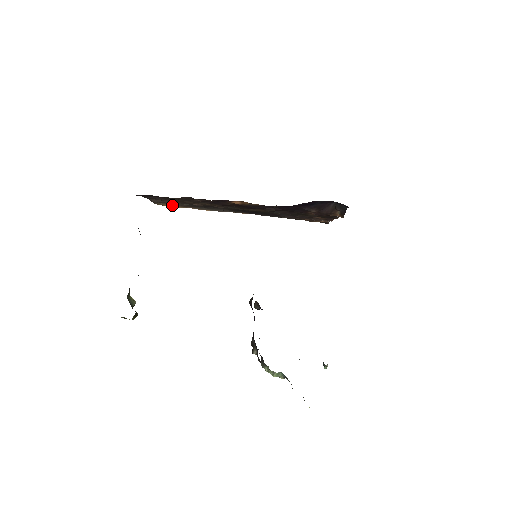
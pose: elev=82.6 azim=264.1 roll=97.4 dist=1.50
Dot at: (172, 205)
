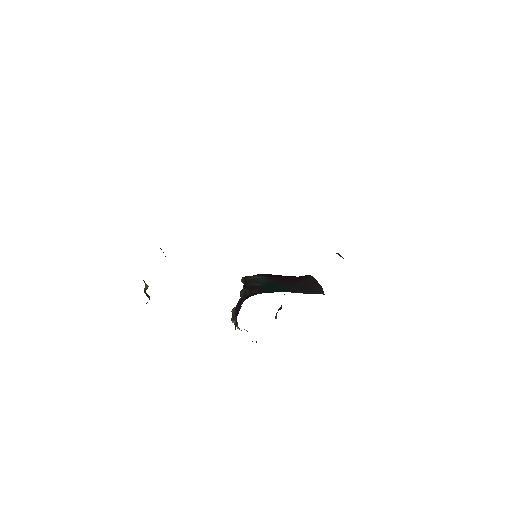
Dot at: occluded
